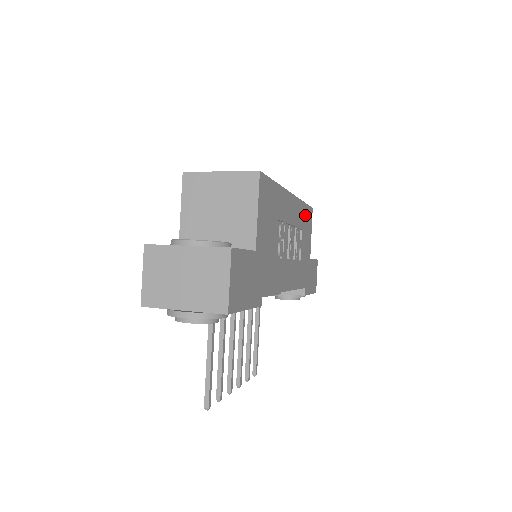
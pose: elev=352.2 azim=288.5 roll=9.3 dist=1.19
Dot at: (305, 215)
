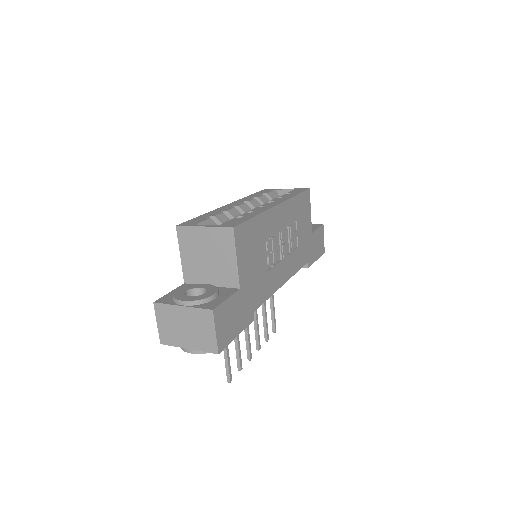
Dot at: (299, 204)
